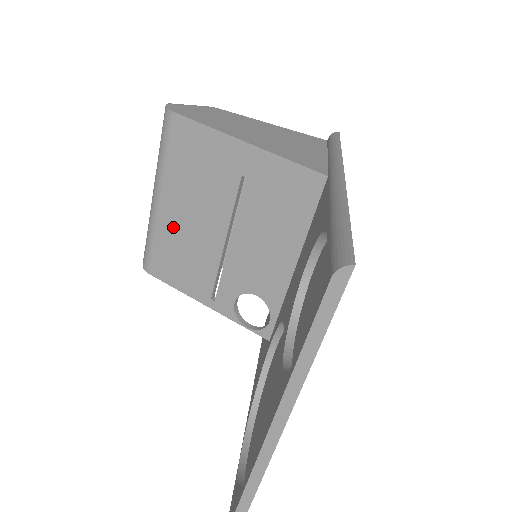
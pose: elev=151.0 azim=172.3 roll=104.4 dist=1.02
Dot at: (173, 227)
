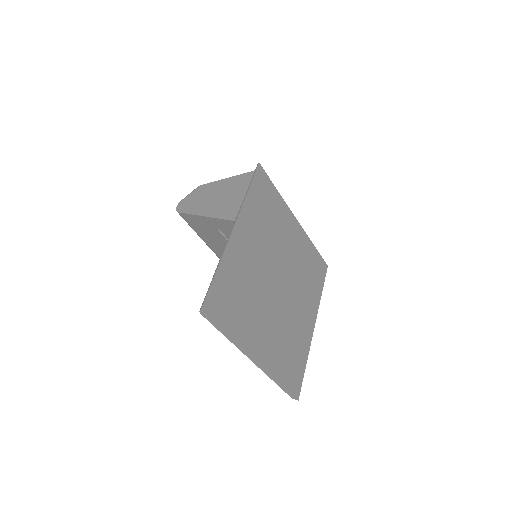
Dot at: (221, 254)
